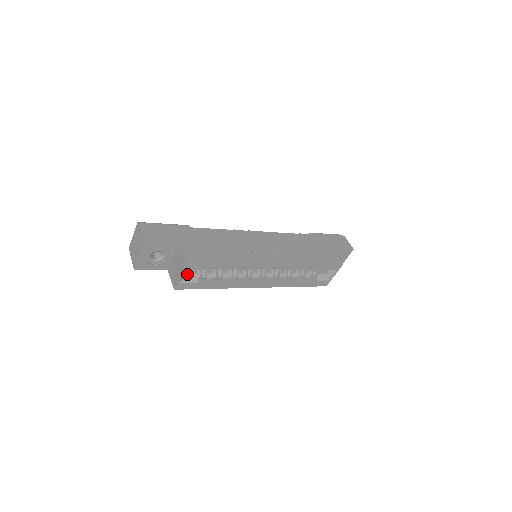
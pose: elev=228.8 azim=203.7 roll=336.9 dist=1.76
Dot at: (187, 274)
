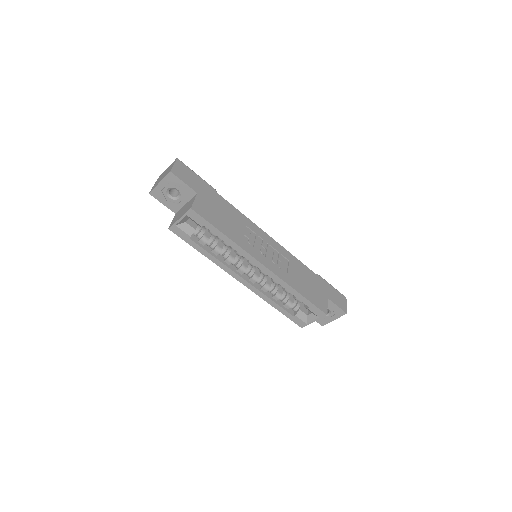
Dot at: (187, 223)
